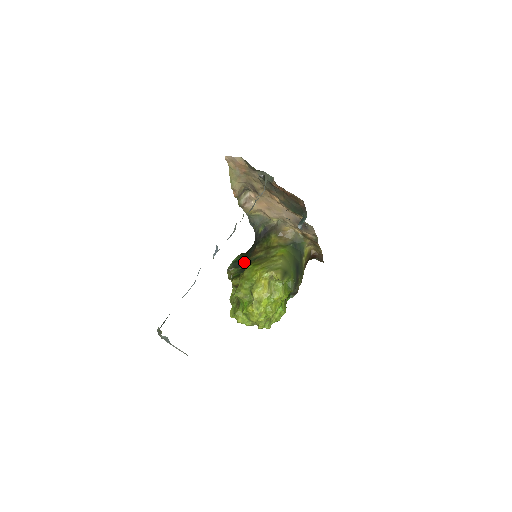
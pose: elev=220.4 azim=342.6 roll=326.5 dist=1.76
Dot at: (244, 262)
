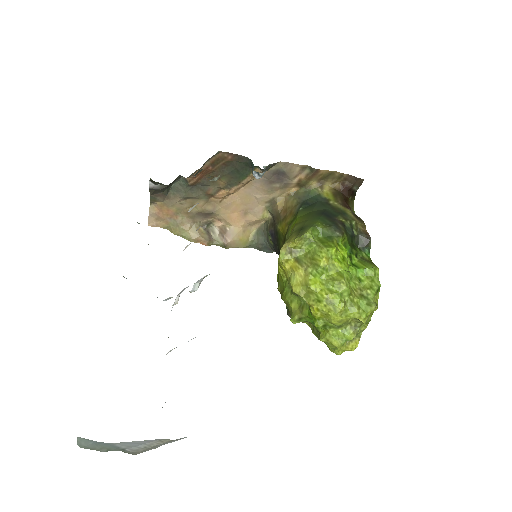
Dot at: occluded
